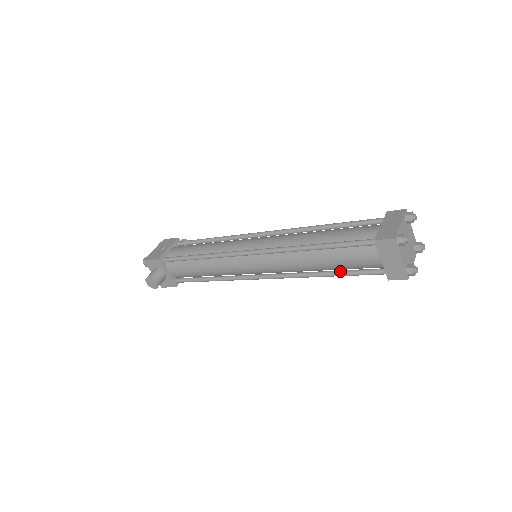
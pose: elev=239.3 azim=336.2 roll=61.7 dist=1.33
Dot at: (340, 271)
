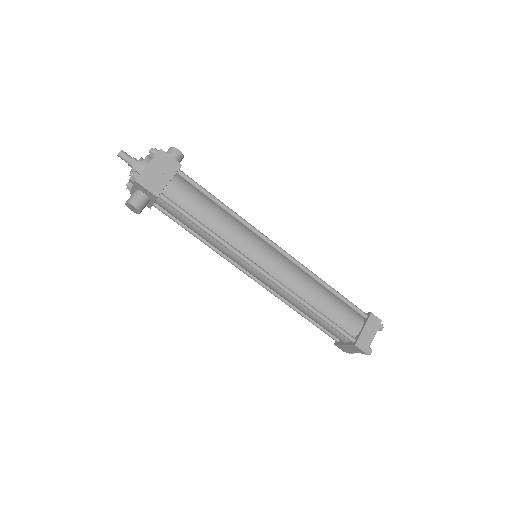
Dot at: (311, 320)
